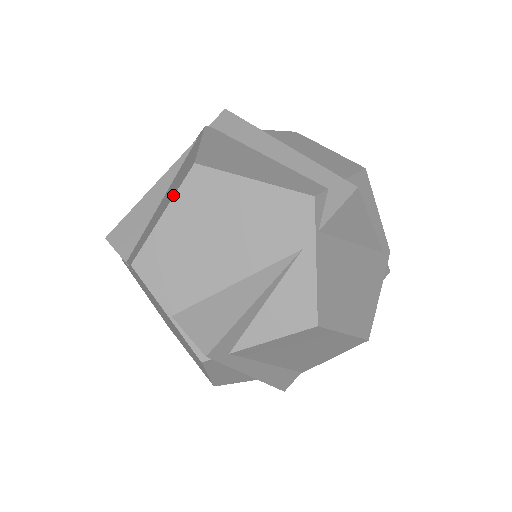
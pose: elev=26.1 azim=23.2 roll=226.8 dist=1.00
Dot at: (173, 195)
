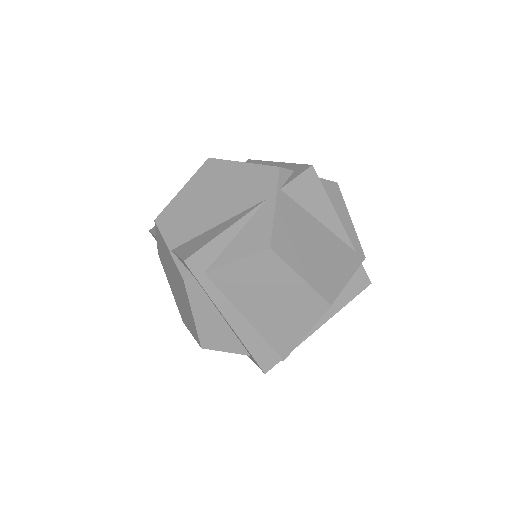
Dot at: (192, 178)
